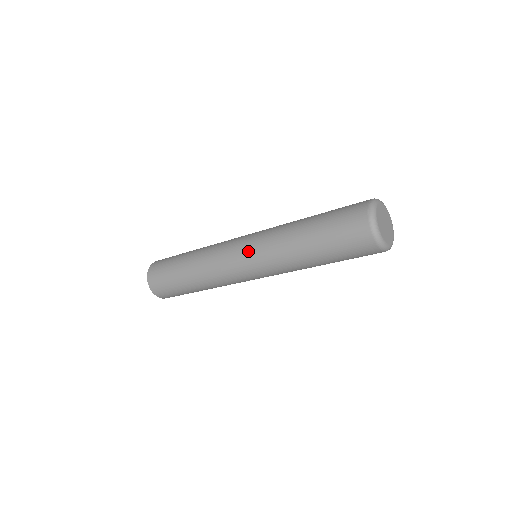
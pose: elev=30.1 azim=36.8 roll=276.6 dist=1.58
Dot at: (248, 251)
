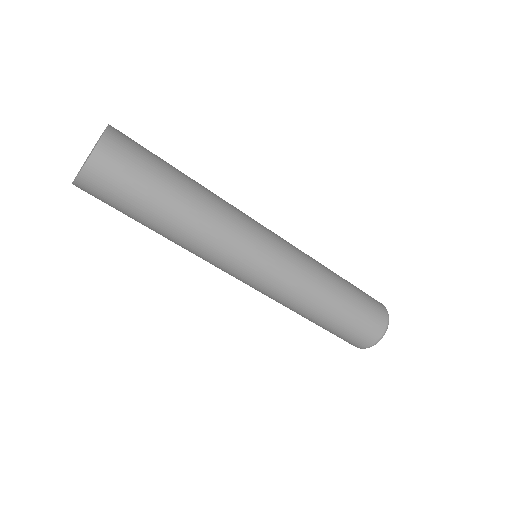
Dot at: (267, 279)
